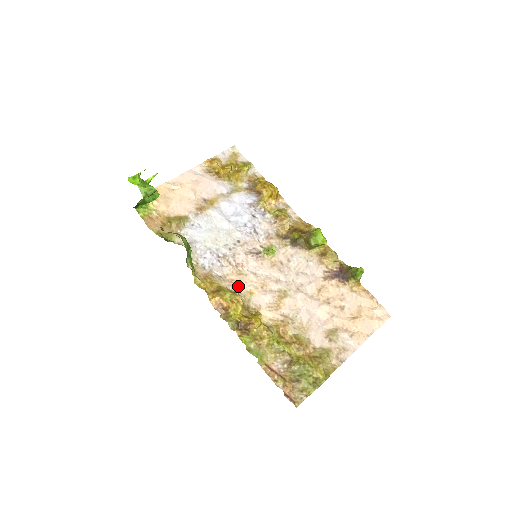
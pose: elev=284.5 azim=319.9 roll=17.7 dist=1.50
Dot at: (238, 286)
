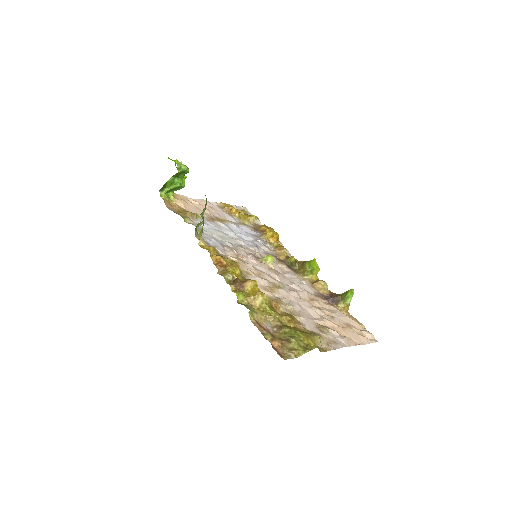
Dot at: occluded
